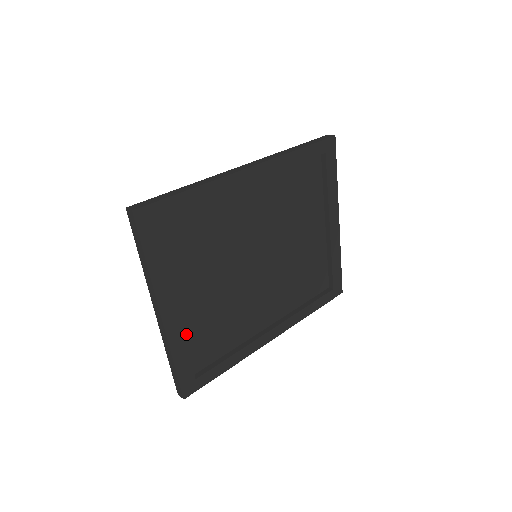
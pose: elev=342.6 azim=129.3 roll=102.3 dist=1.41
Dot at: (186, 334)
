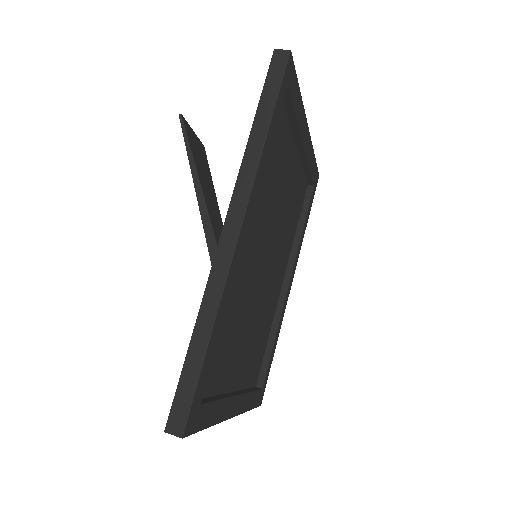
Dot at: (244, 383)
